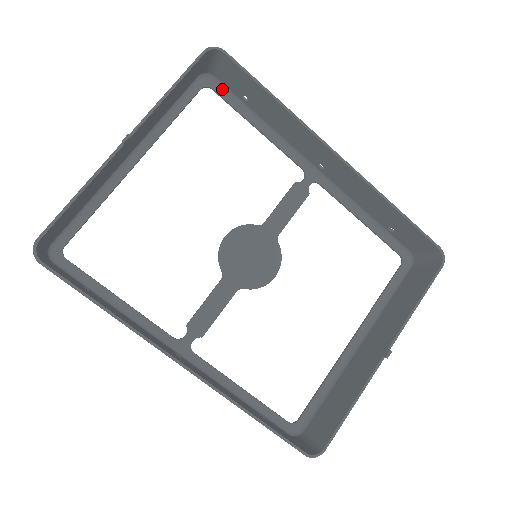
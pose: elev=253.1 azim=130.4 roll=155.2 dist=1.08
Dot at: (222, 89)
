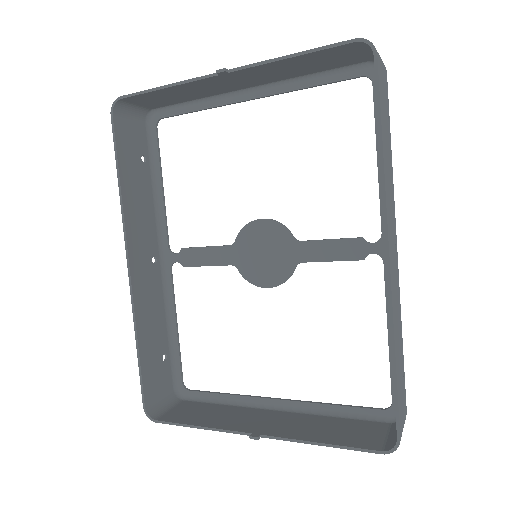
Dot at: occluded
